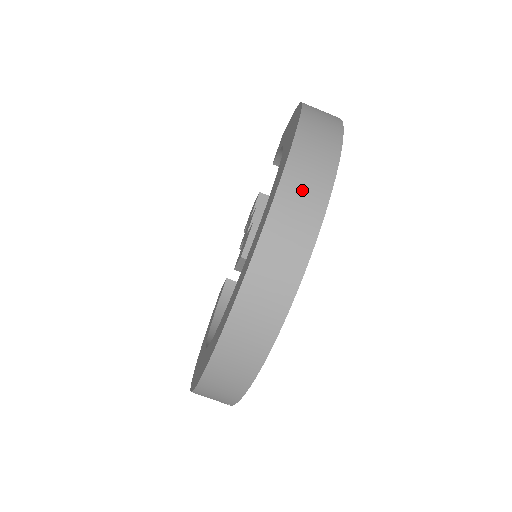
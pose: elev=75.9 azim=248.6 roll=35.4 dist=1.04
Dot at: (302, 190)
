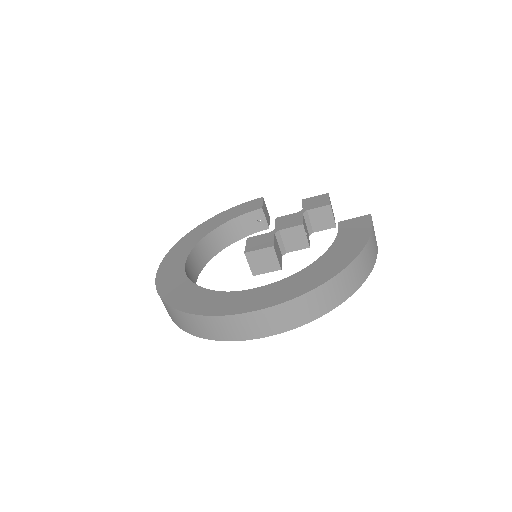
Dot at: (250, 325)
